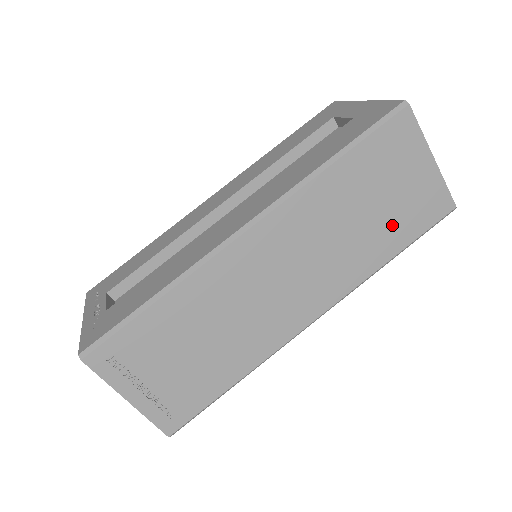
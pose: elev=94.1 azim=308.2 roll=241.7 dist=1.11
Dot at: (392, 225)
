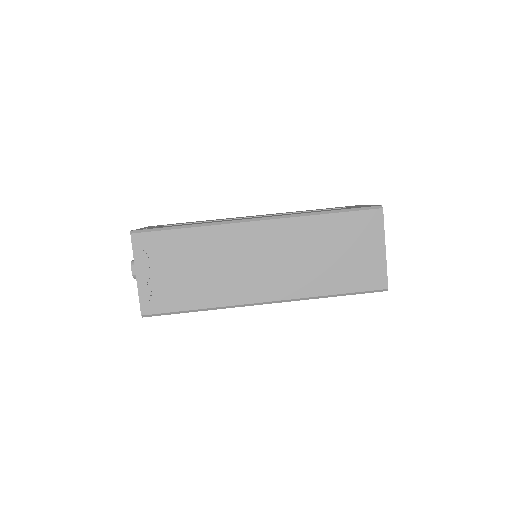
Dot at: (342, 273)
